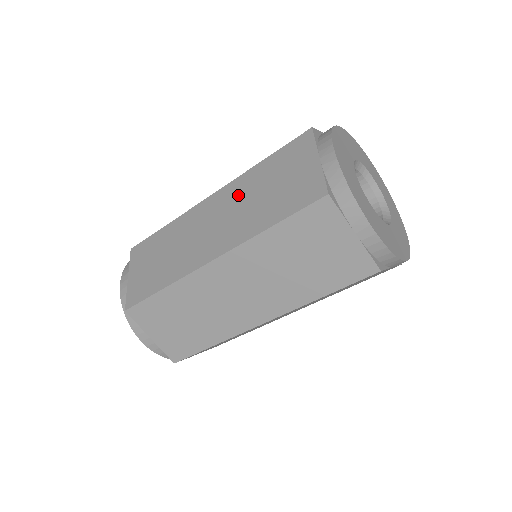
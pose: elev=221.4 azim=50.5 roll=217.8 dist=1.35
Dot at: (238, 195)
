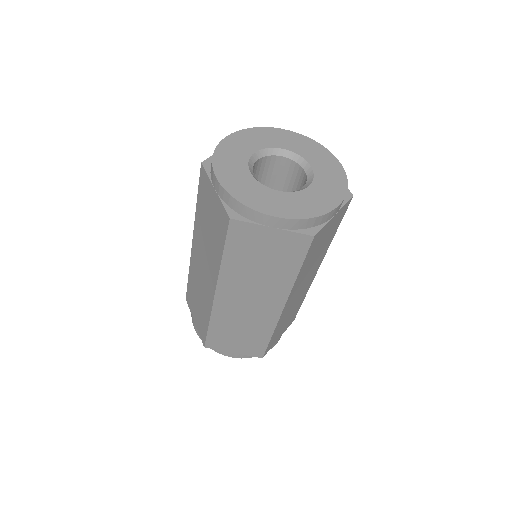
Dot at: occluded
